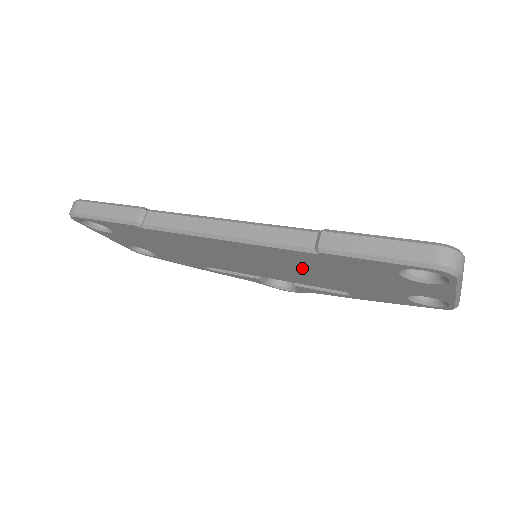
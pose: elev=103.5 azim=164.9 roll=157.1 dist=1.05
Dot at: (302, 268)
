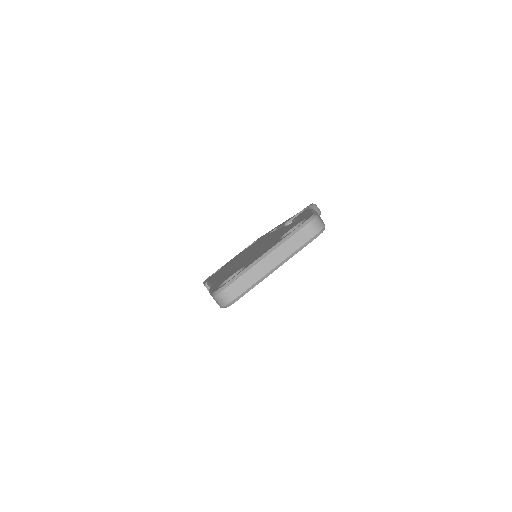
Dot at: occluded
